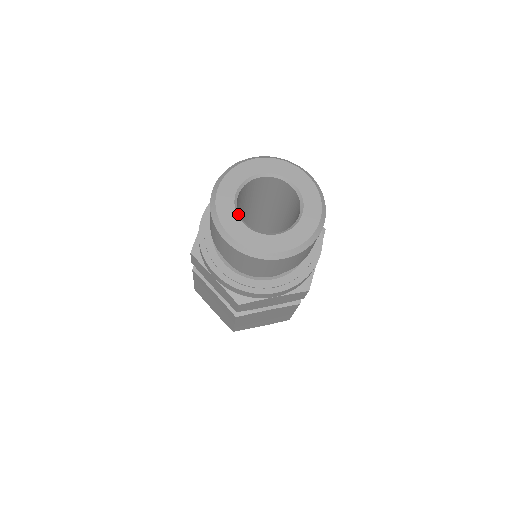
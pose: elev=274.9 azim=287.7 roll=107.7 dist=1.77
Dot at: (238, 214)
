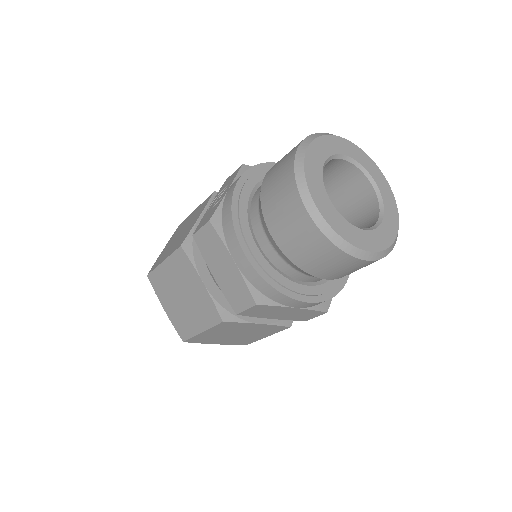
Dot at: (325, 189)
